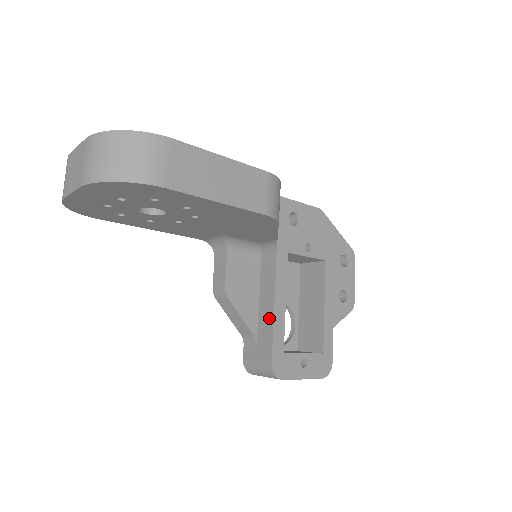
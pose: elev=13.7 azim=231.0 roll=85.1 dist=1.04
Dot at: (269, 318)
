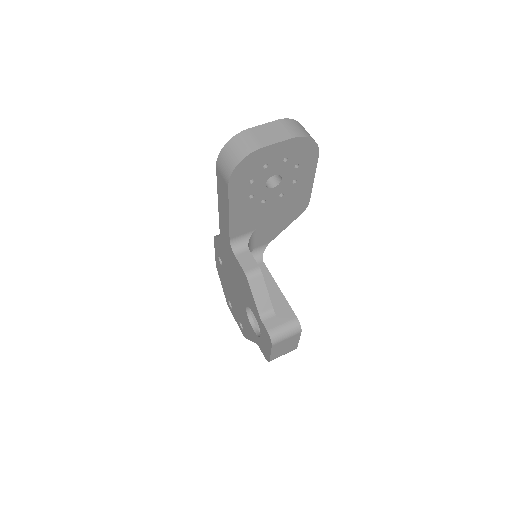
Dot at: (278, 294)
